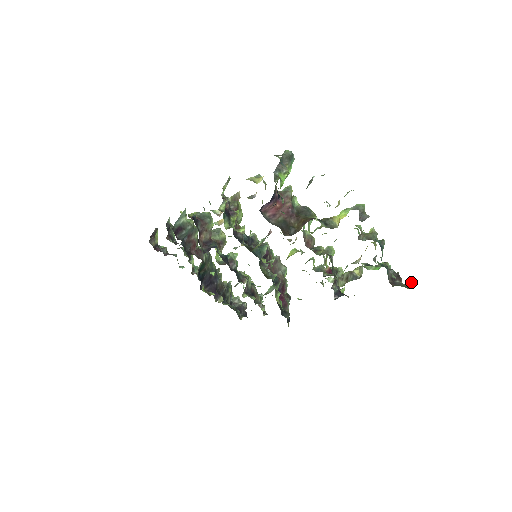
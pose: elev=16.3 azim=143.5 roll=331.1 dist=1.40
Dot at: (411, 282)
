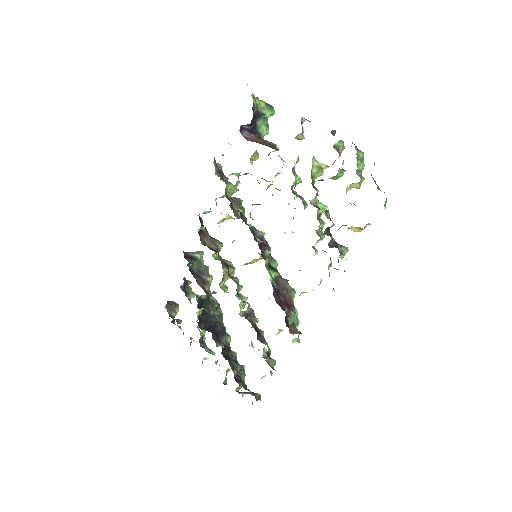
Dot at: occluded
